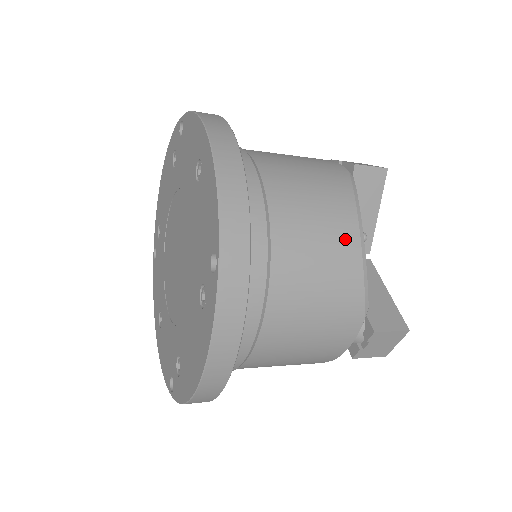
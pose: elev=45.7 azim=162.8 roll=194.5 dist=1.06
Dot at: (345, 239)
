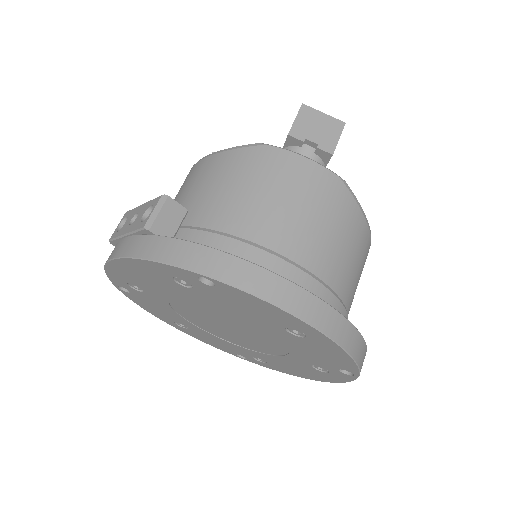
Dot at: (367, 250)
